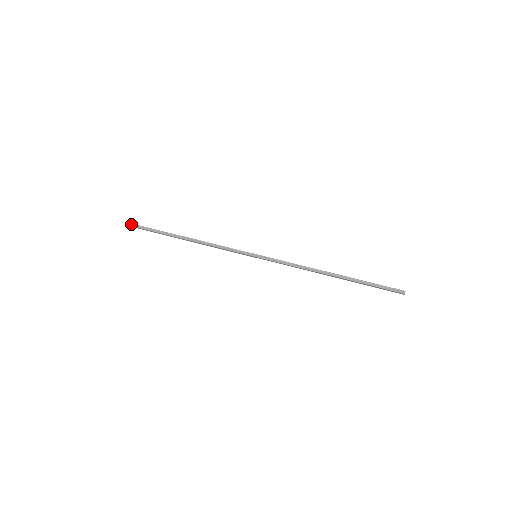
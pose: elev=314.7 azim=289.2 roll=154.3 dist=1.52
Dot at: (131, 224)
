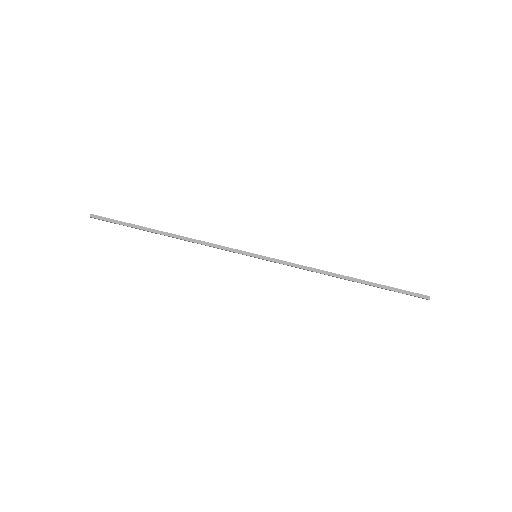
Dot at: (95, 216)
